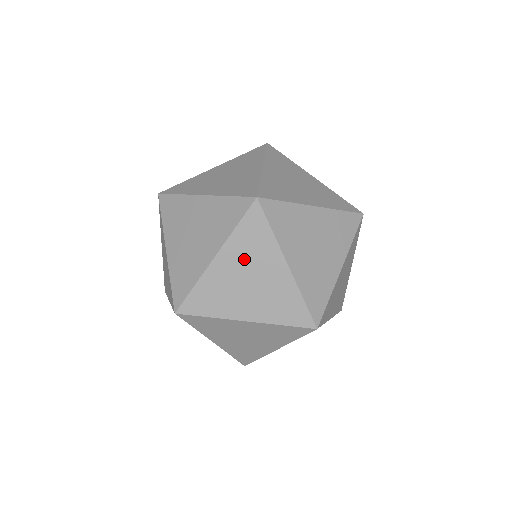
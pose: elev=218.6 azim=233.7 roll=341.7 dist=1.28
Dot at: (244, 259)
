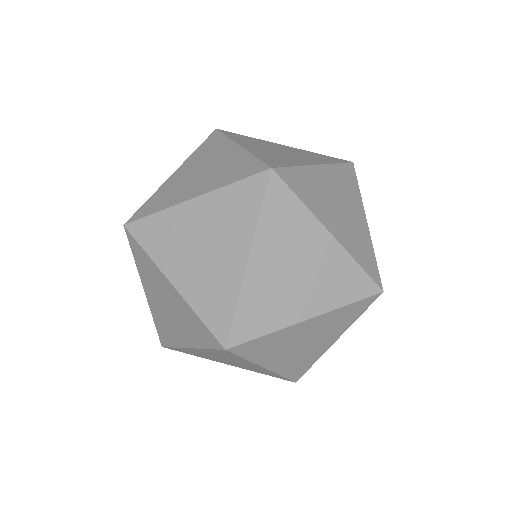
Dot at: (282, 247)
